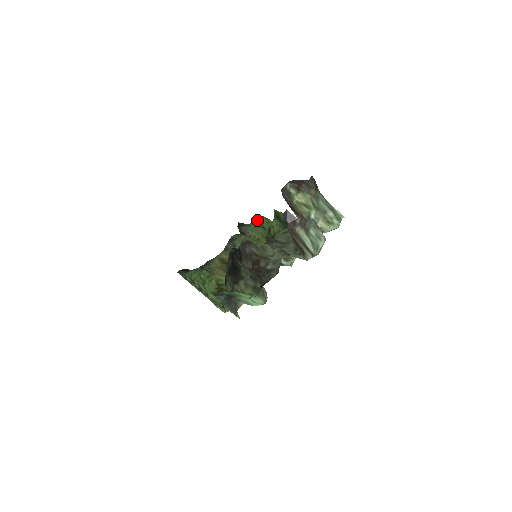
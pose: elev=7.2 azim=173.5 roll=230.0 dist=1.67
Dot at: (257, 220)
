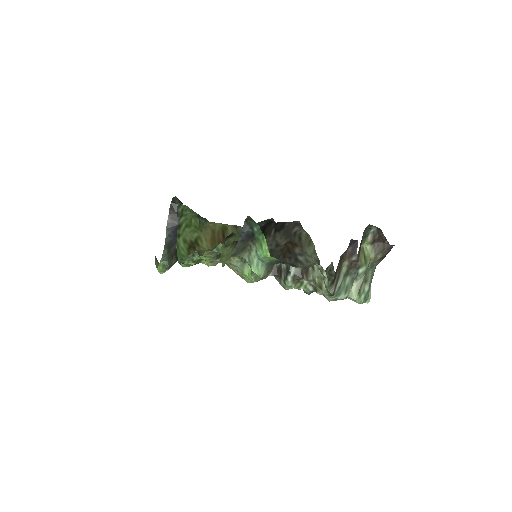
Dot at: occluded
